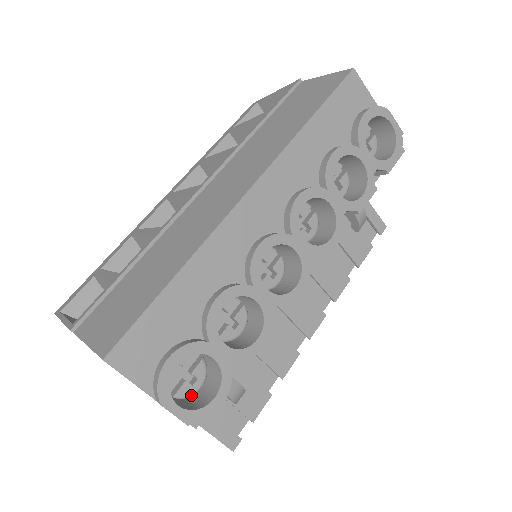
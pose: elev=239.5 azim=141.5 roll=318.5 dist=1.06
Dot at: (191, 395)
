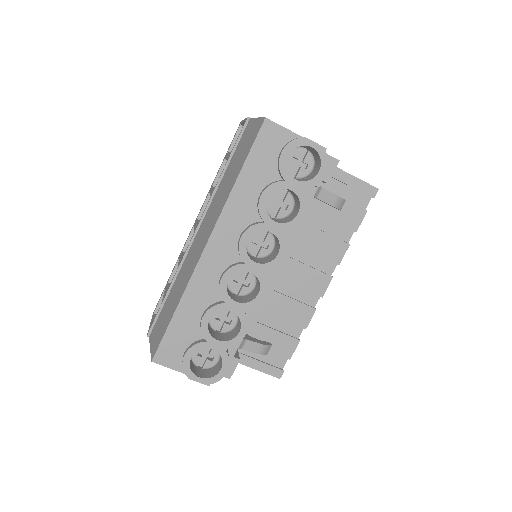
Dot at: (213, 366)
